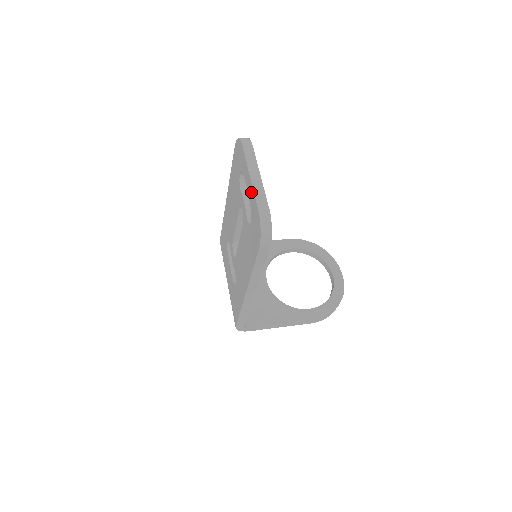
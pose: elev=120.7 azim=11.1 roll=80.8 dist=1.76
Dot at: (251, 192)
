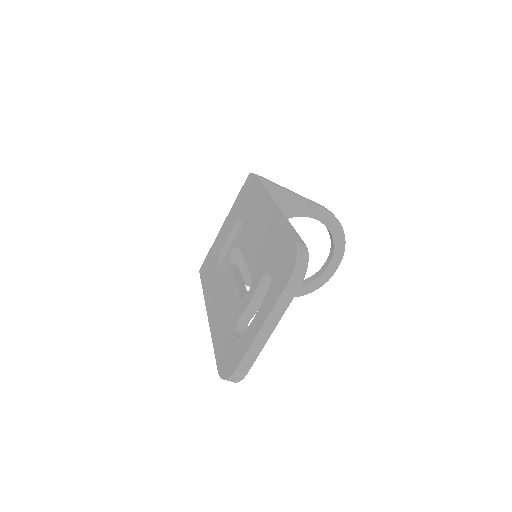
Dot at: (250, 337)
